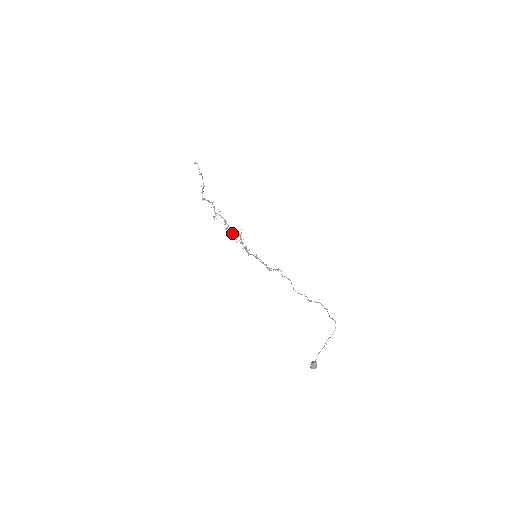
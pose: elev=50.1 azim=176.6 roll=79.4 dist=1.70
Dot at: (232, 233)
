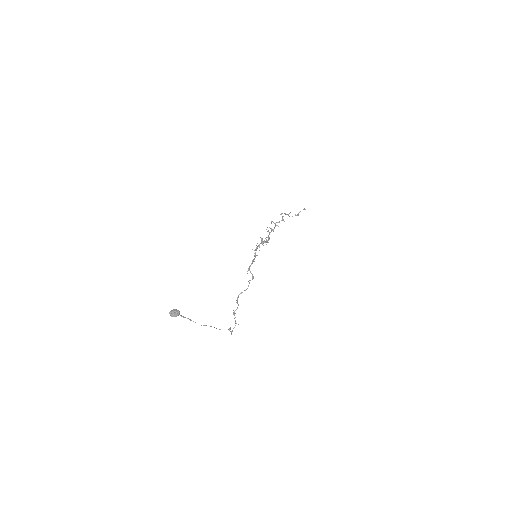
Dot at: (266, 237)
